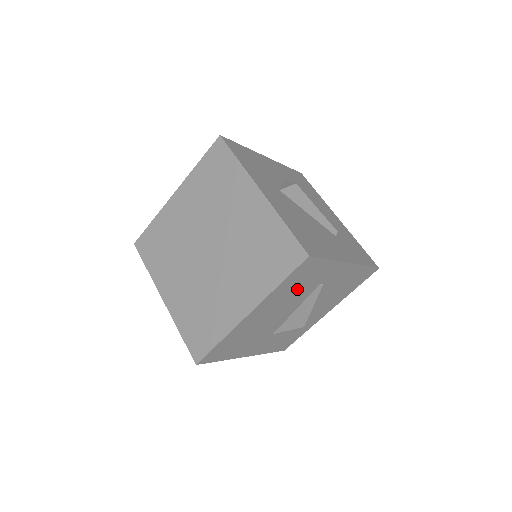
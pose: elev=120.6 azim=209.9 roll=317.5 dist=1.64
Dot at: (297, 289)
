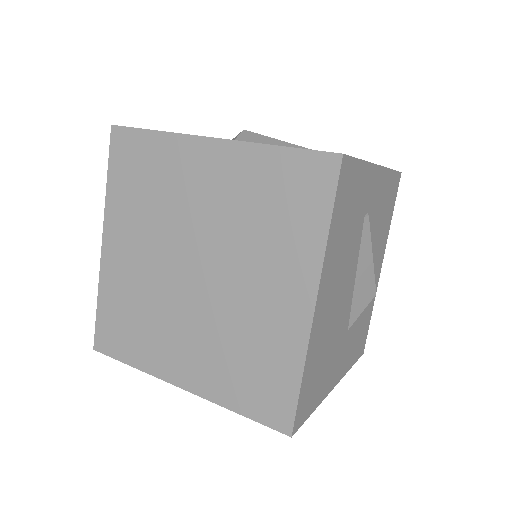
Dot at: (348, 232)
